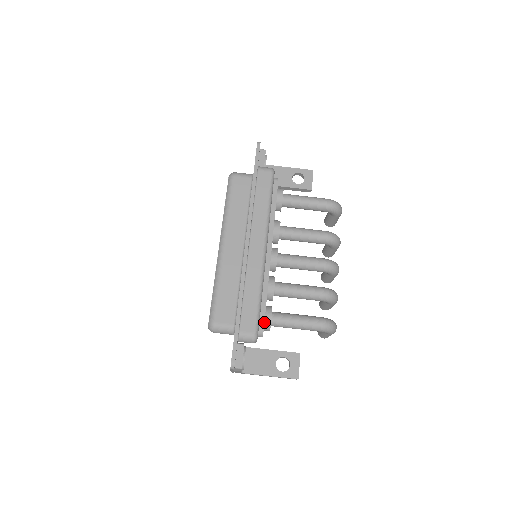
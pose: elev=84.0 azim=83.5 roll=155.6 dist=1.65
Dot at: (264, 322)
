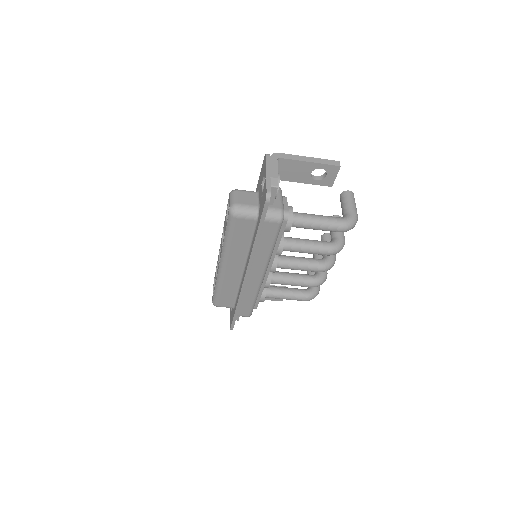
Dot at: occluded
